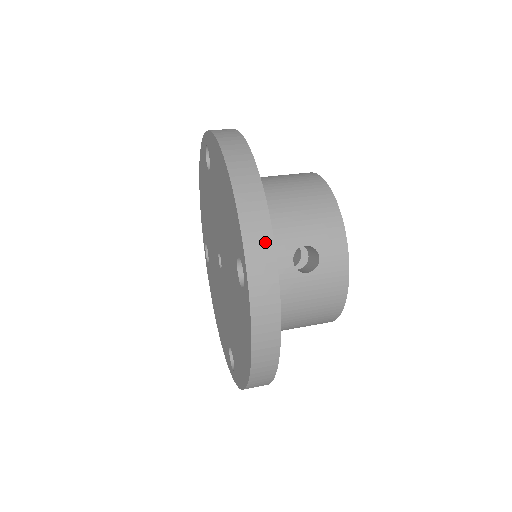
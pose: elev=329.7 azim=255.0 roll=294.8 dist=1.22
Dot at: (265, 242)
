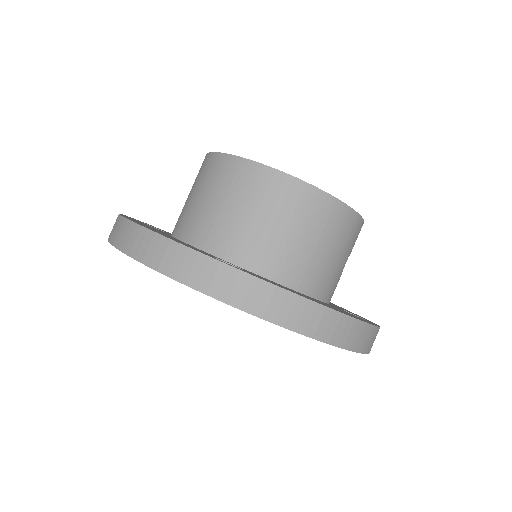
Dot at: occluded
